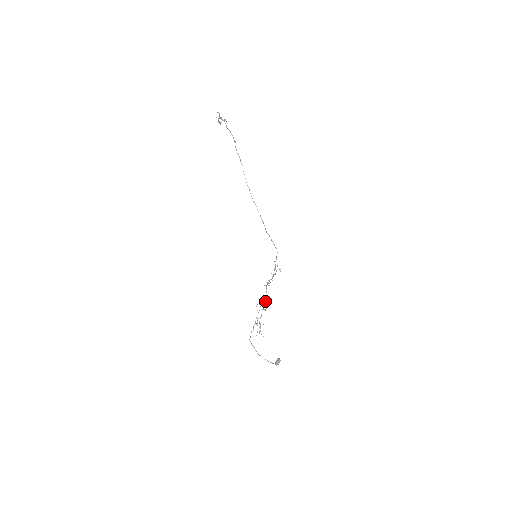
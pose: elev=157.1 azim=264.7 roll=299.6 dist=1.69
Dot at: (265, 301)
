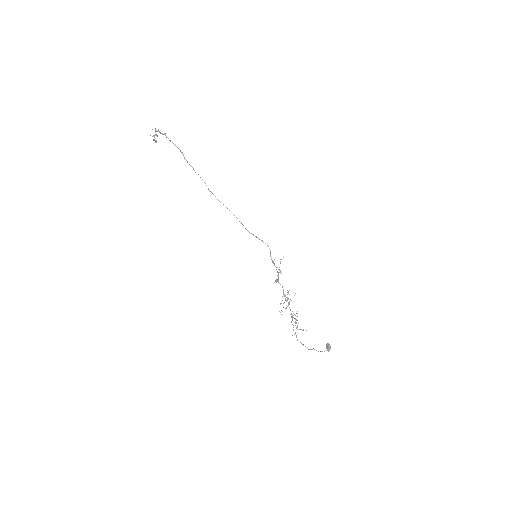
Dot at: occluded
